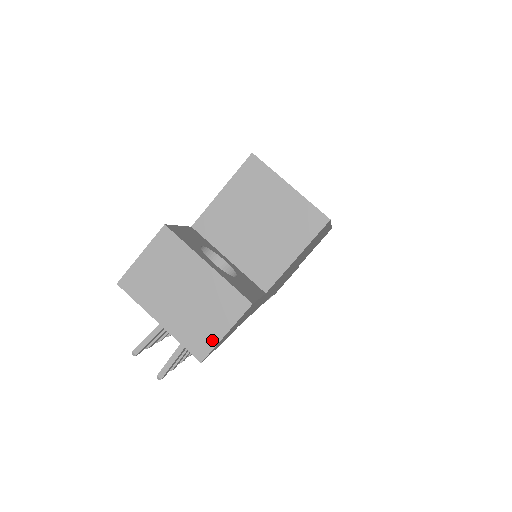
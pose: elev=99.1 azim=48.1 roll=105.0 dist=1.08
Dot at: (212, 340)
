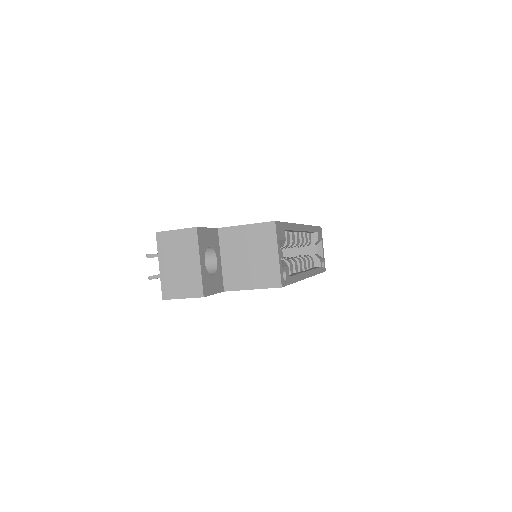
Dot at: (175, 295)
